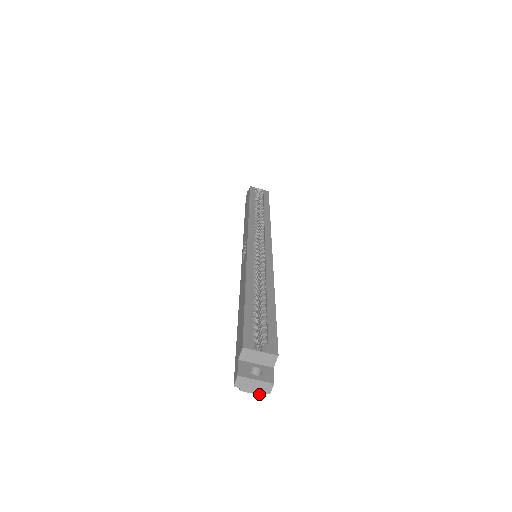
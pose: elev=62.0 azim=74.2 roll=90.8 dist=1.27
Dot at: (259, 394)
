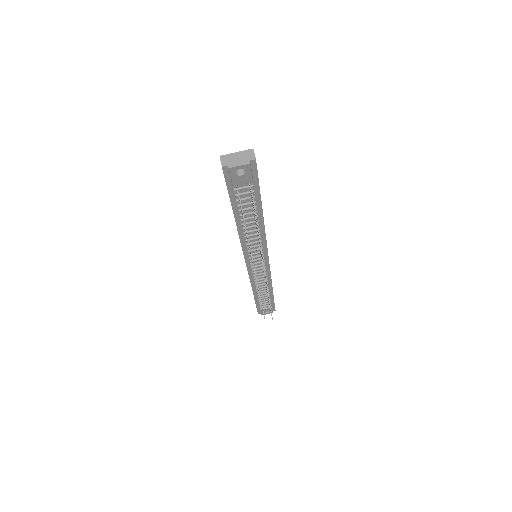
Dot at: (247, 164)
